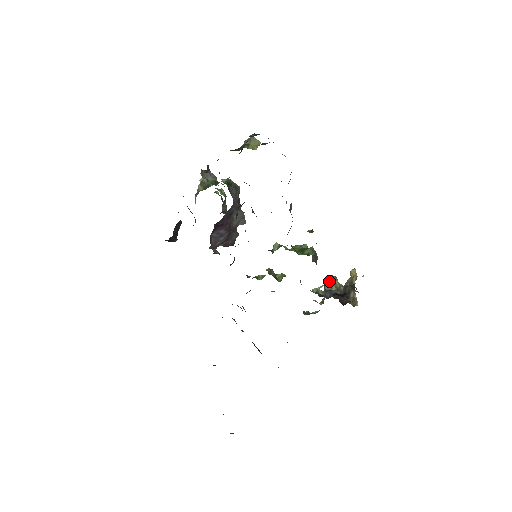
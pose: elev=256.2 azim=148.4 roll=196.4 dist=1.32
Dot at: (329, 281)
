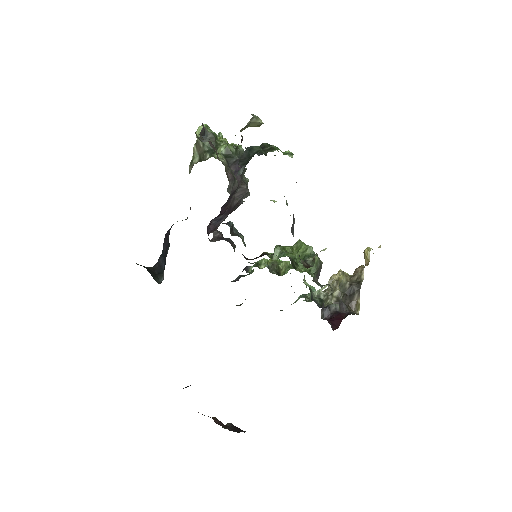
Dot at: (334, 281)
